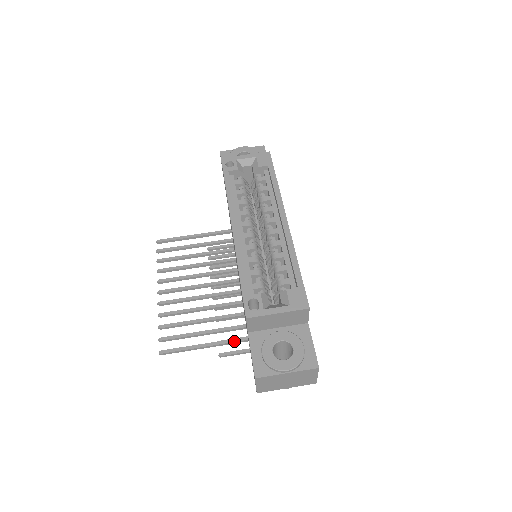
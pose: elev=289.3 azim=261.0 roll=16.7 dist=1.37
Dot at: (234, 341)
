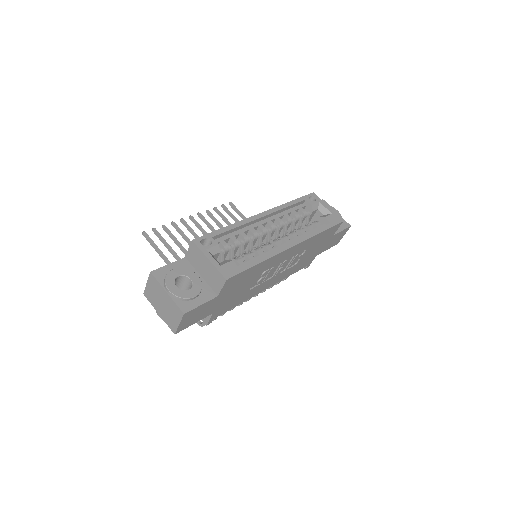
Dot at: occluded
